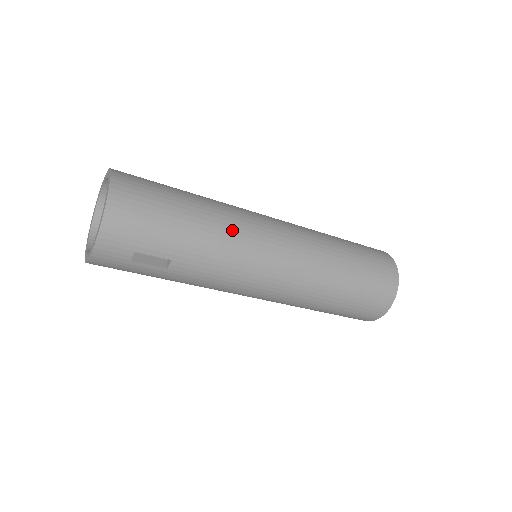
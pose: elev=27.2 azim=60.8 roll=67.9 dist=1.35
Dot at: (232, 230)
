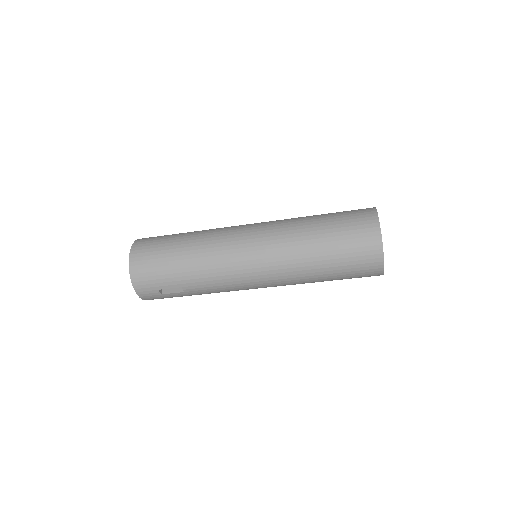
Dot at: (211, 254)
